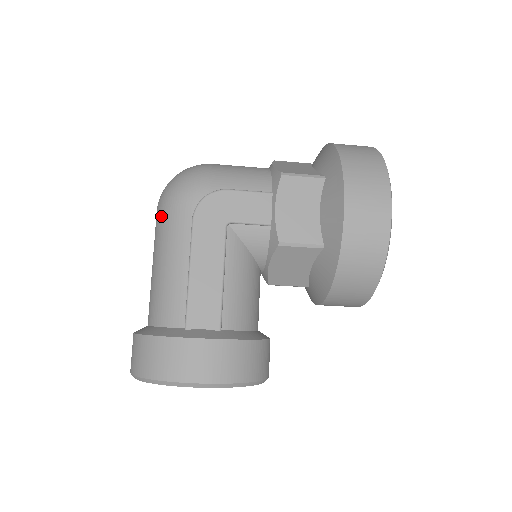
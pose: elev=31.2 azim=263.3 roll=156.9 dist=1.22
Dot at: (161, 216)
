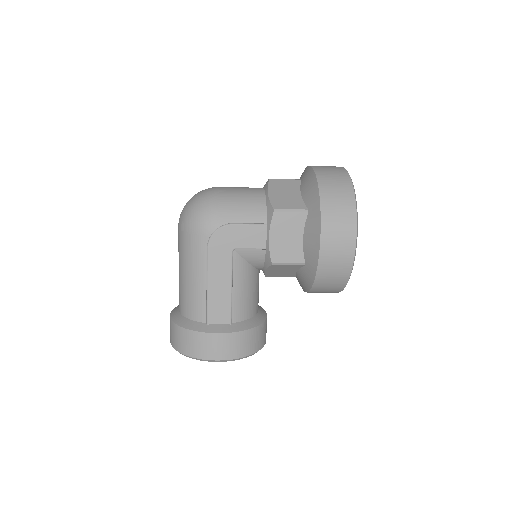
Dot at: (183, 238)
